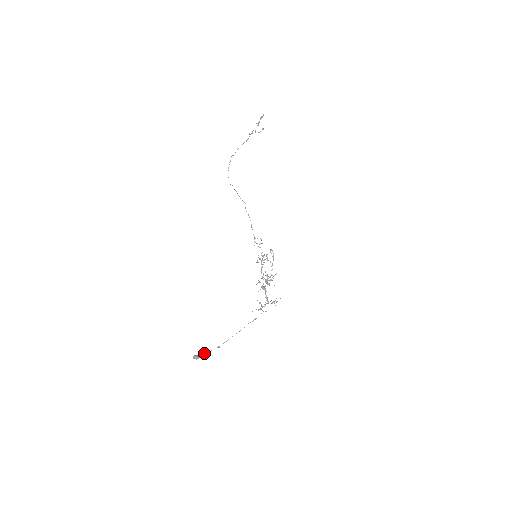
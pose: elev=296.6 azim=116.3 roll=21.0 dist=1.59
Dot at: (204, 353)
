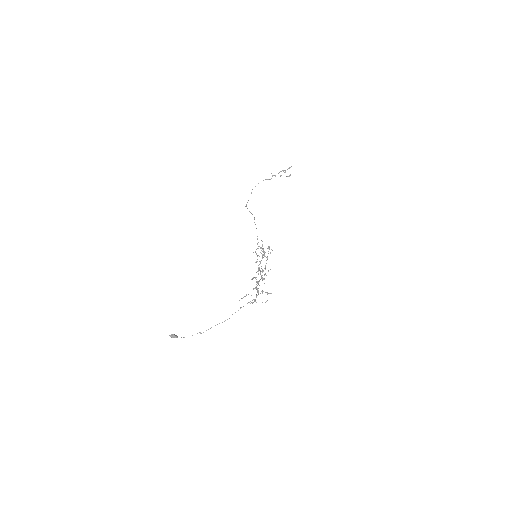
Dot at: (184, 337)
